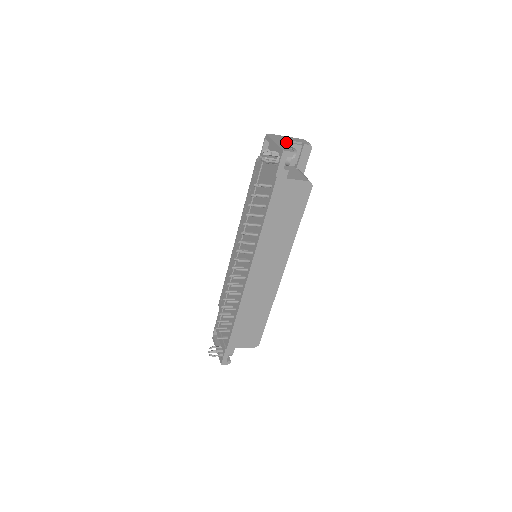
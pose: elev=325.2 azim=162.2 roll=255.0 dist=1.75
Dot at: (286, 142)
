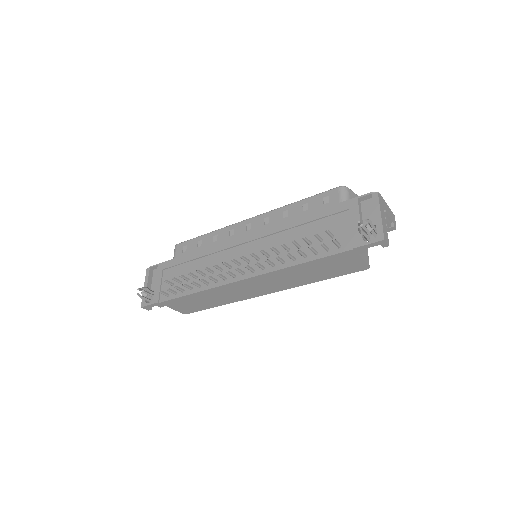
Dot at: (385, 215)
